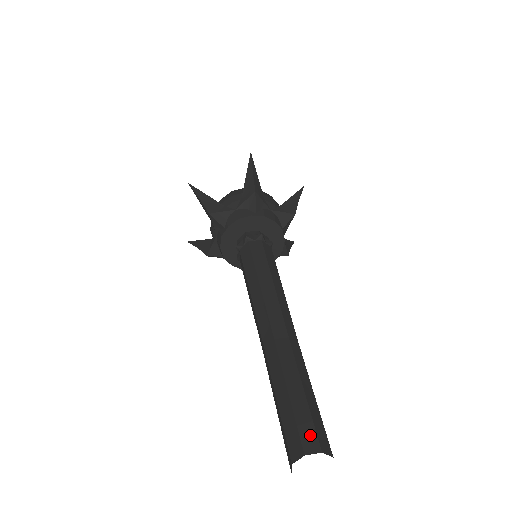
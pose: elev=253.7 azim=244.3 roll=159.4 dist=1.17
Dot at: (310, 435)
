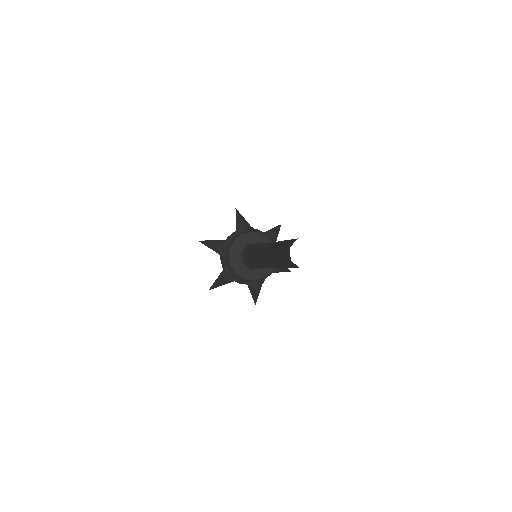
Dot at: occluded
